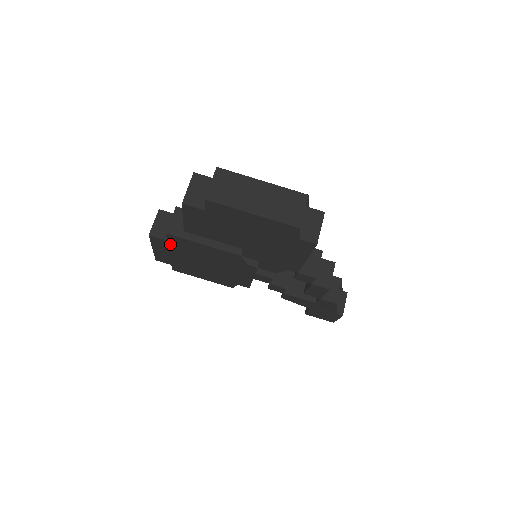
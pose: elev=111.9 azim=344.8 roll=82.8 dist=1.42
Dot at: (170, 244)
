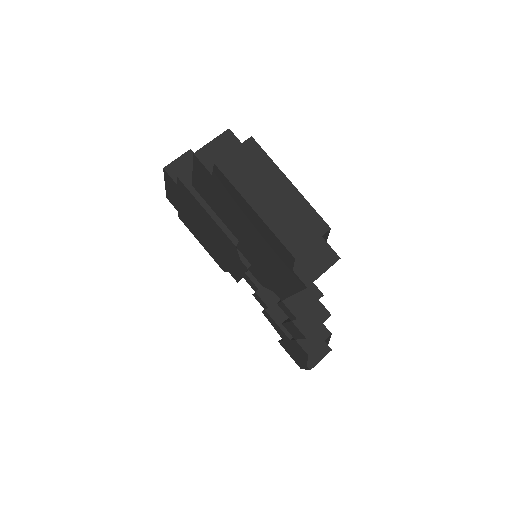
Dot at: (179, 190)
